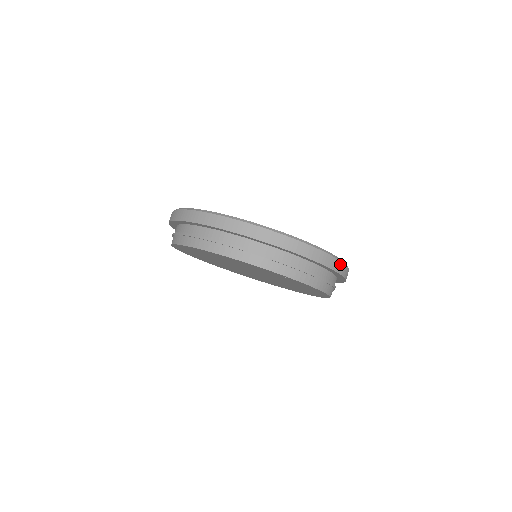
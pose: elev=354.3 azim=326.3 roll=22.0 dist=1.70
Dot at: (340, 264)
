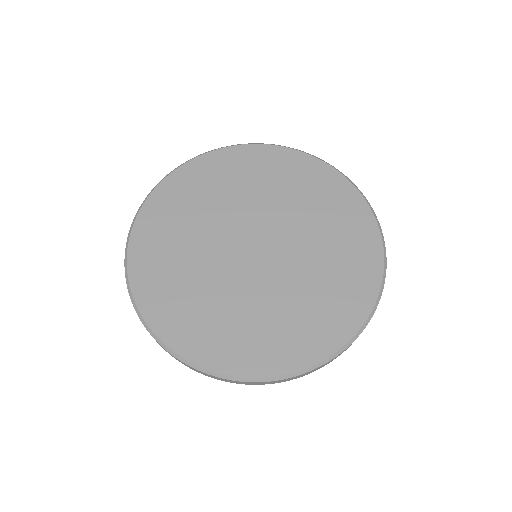
Dot at: occluded
